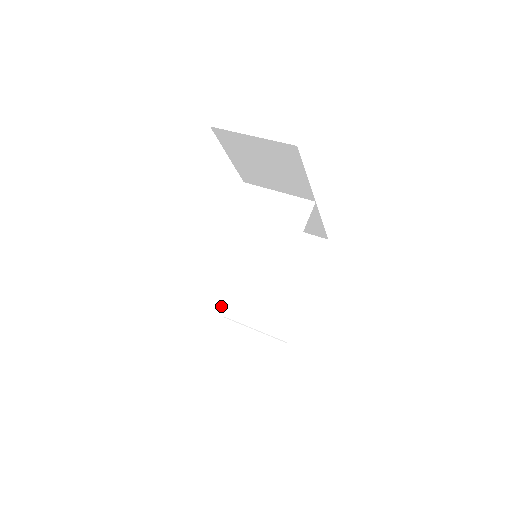
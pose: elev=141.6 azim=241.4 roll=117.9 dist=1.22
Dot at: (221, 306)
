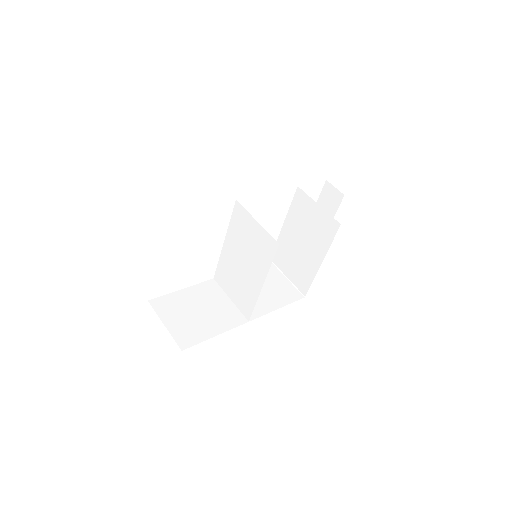
Dot at: (228, 295)
